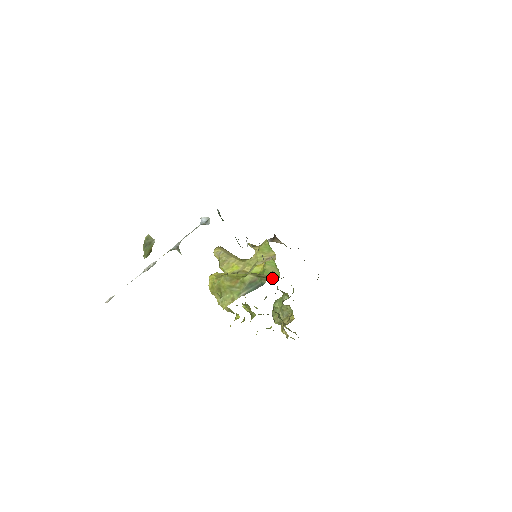
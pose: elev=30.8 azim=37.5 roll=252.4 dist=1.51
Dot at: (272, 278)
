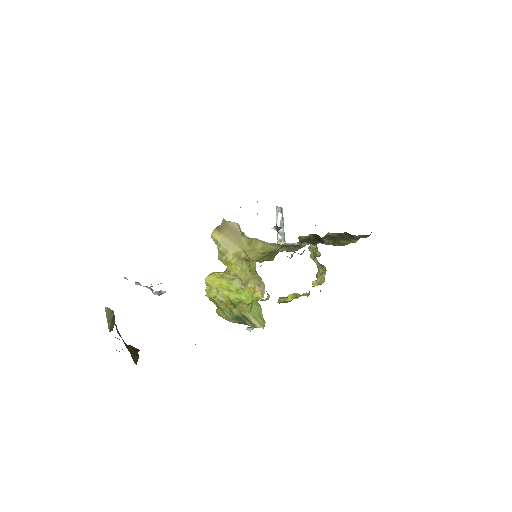
Dot at: (257, 323)
